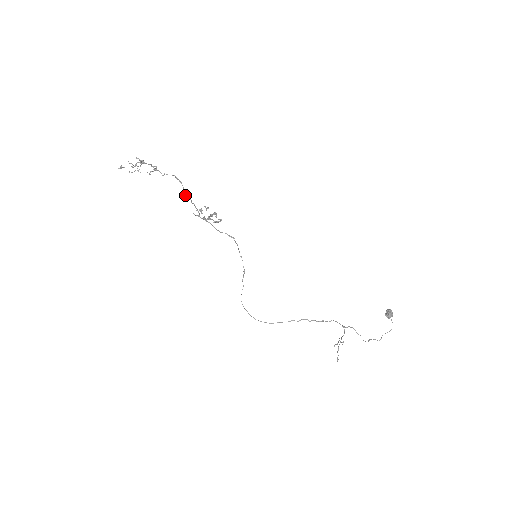
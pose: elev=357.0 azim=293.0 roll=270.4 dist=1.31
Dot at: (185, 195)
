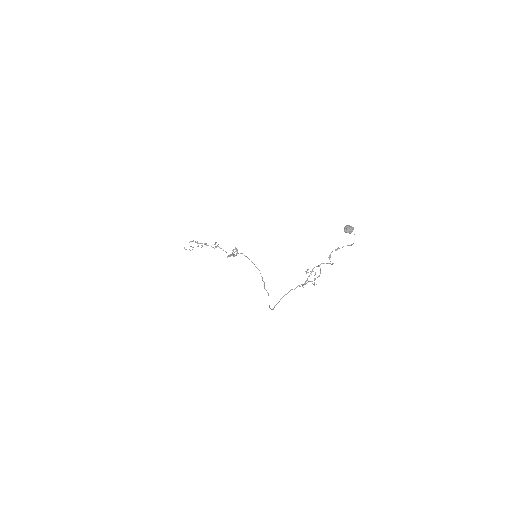
Dot at: occluded
